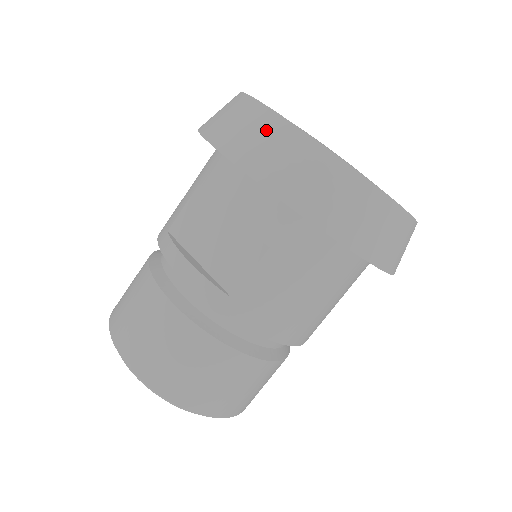
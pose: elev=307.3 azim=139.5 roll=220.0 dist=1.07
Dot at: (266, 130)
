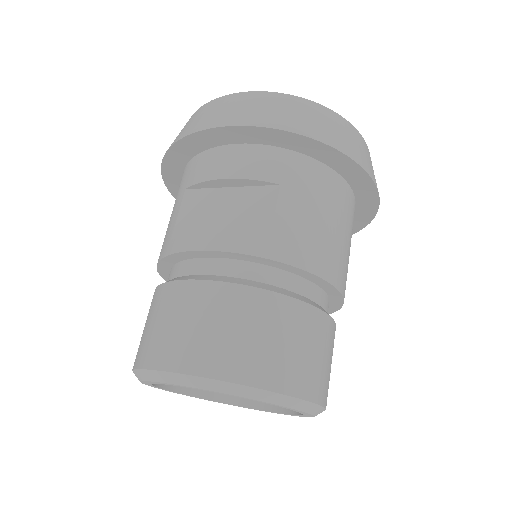
Dot at: (233, 102)
